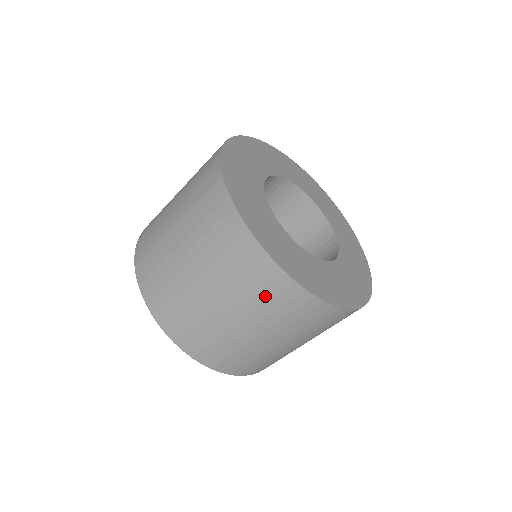
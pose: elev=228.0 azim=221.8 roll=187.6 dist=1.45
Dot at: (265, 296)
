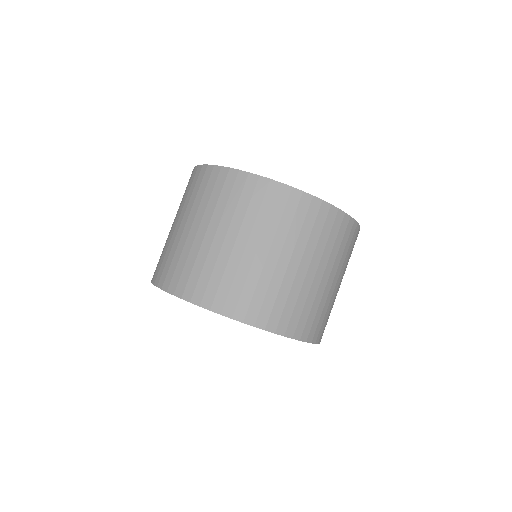
Dot at: (233, 199)
